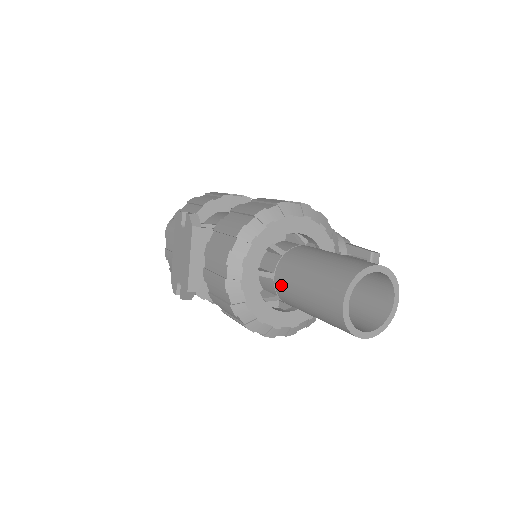
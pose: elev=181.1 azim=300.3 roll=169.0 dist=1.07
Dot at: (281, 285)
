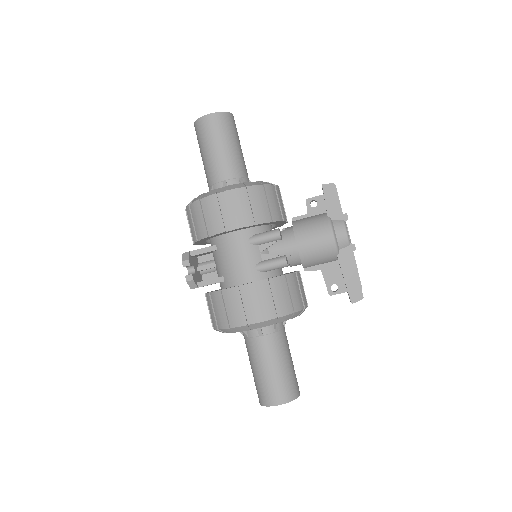
Dot at: (207, 181)
